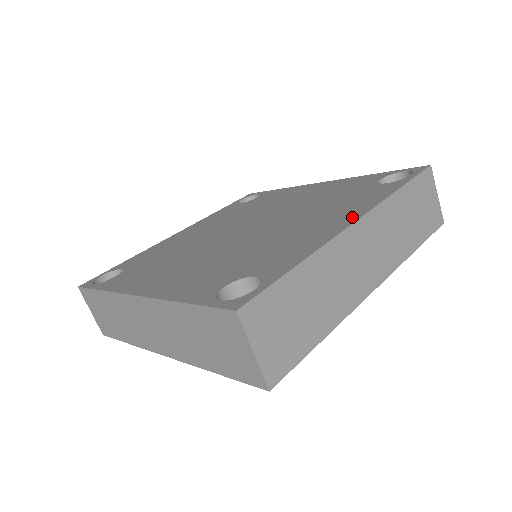
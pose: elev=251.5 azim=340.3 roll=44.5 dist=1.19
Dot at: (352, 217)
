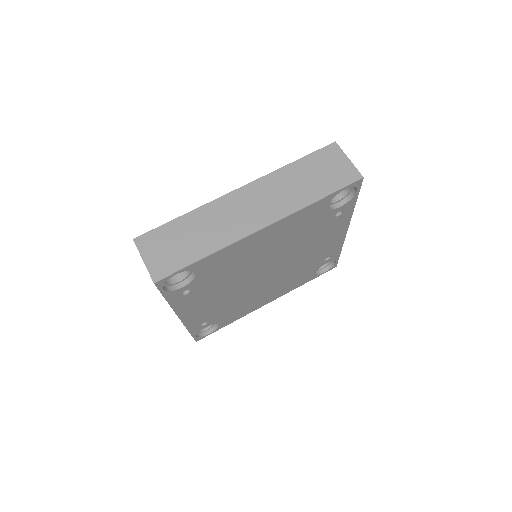
Dot at: occluded
